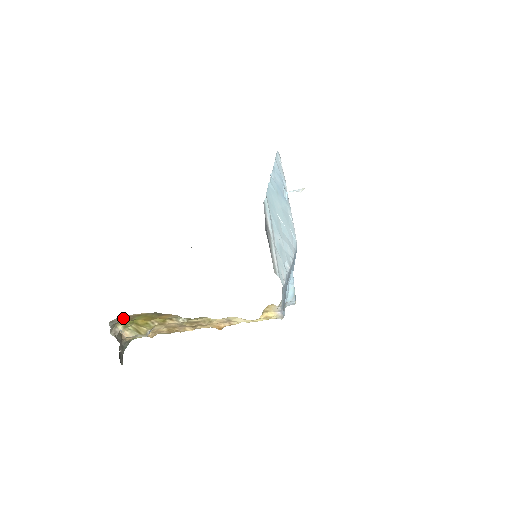
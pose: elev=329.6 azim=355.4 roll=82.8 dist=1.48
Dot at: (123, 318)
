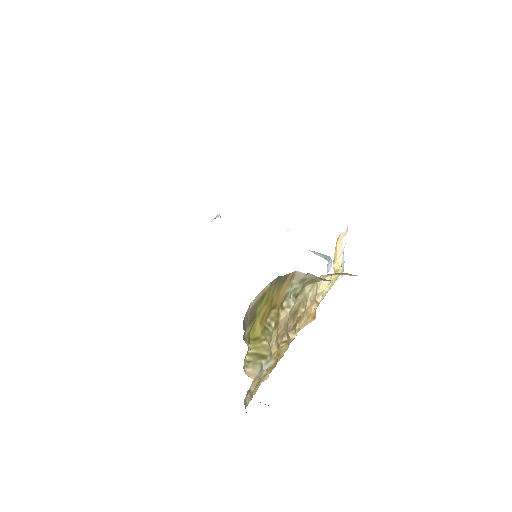
Dot at: (248, 315)
